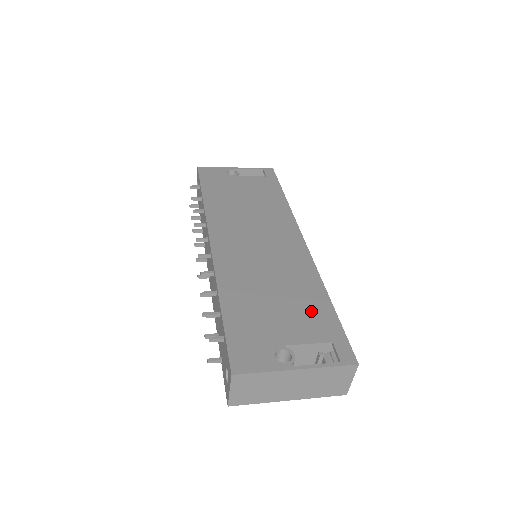
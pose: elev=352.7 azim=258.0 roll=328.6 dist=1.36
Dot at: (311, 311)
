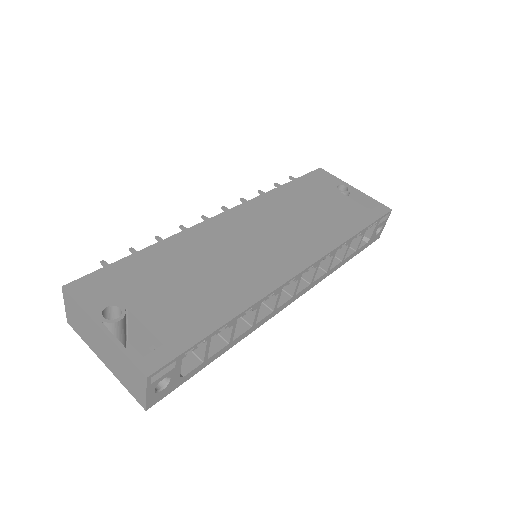
Dot at: (195, 312)
